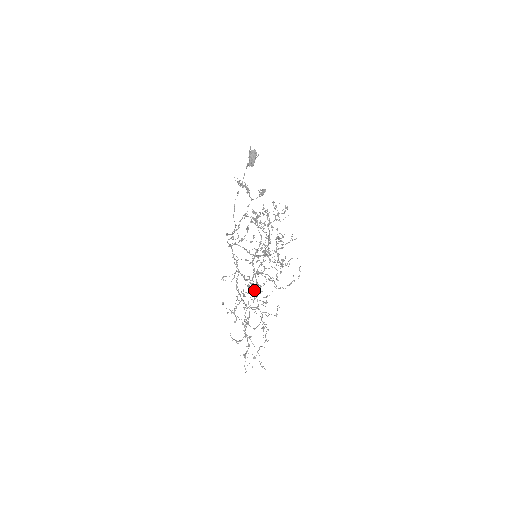
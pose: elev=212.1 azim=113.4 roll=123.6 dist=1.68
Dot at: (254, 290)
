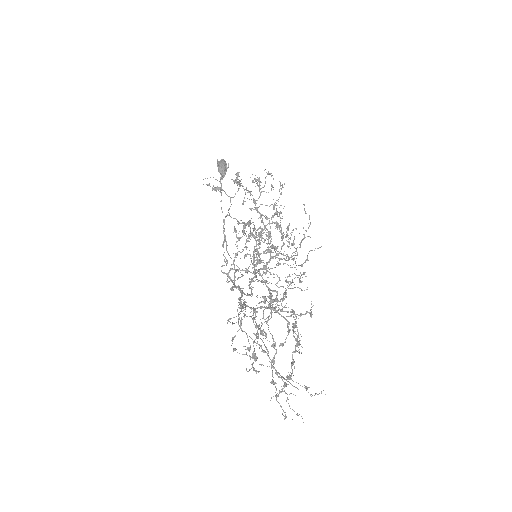
Dot at: occluded
